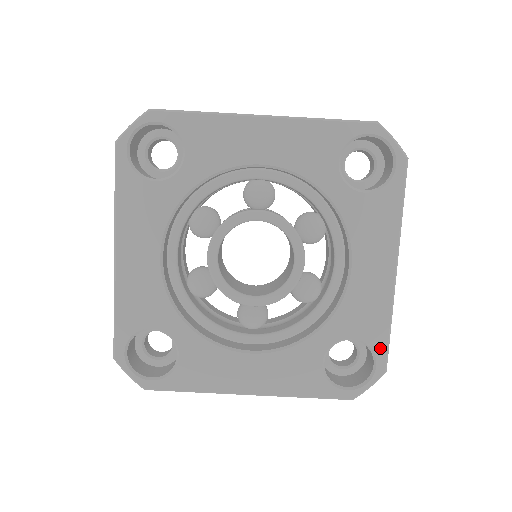
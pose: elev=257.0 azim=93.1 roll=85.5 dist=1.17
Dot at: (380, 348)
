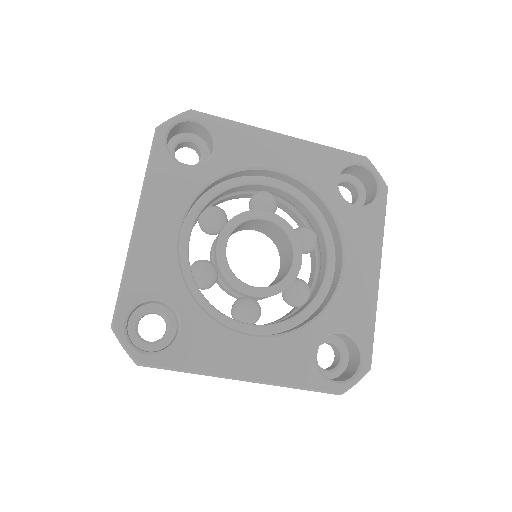
Dot at: (366, 344)
